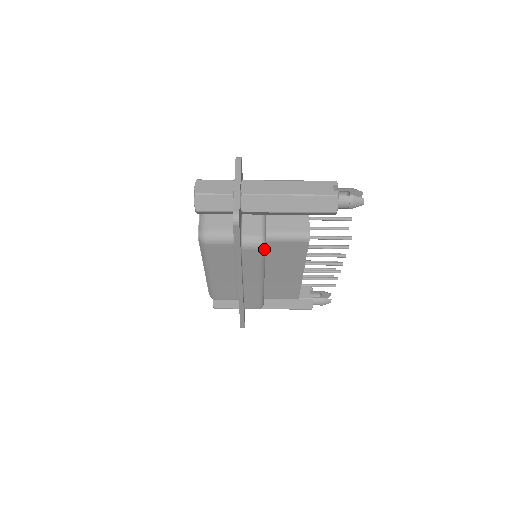
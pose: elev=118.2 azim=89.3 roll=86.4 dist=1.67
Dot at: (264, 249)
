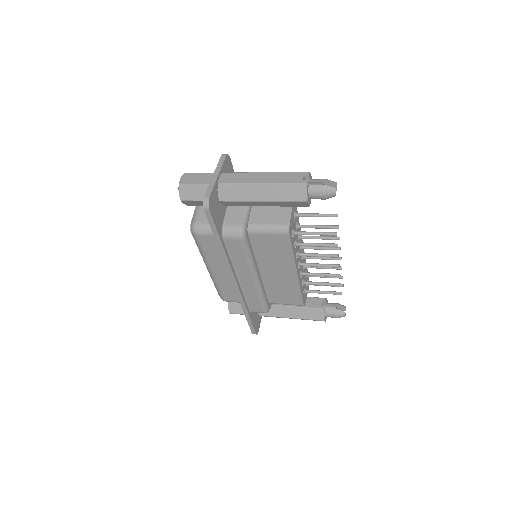
Dot at: (245, 240)
